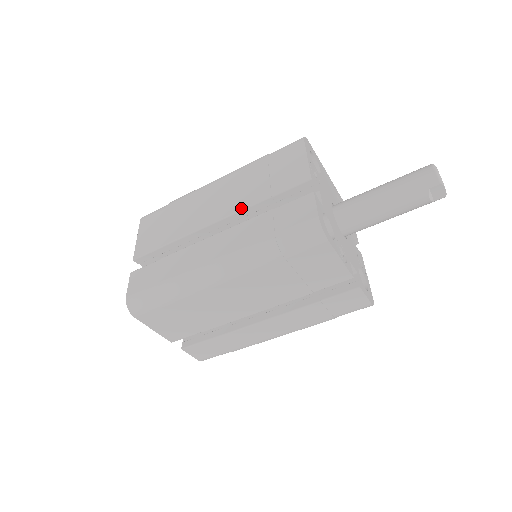
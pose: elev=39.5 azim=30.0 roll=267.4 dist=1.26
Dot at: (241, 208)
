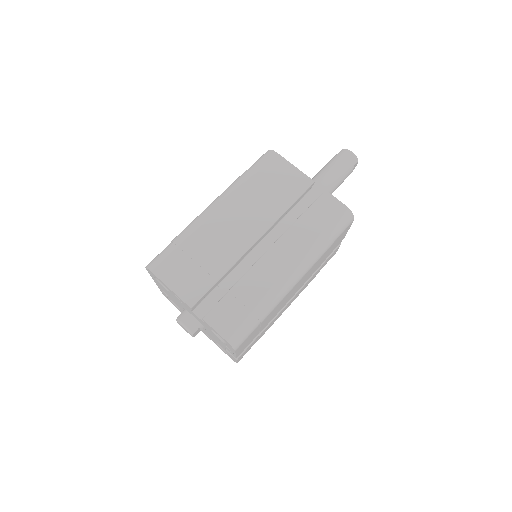
Dot at: (273, 221)
